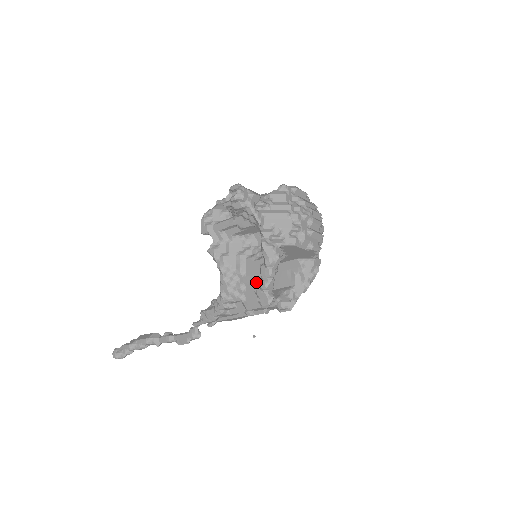
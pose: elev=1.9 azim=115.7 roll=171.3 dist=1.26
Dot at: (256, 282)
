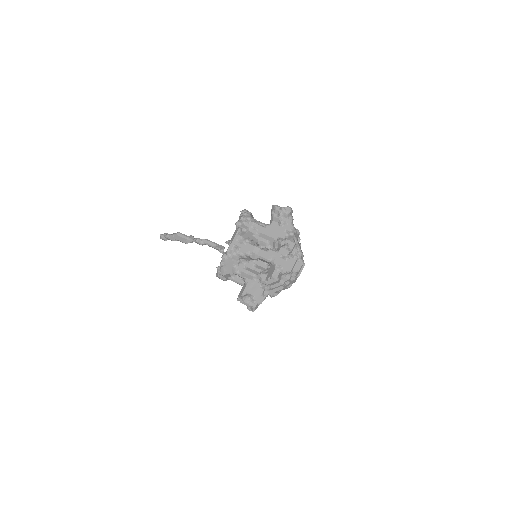
Dot at: occluded
